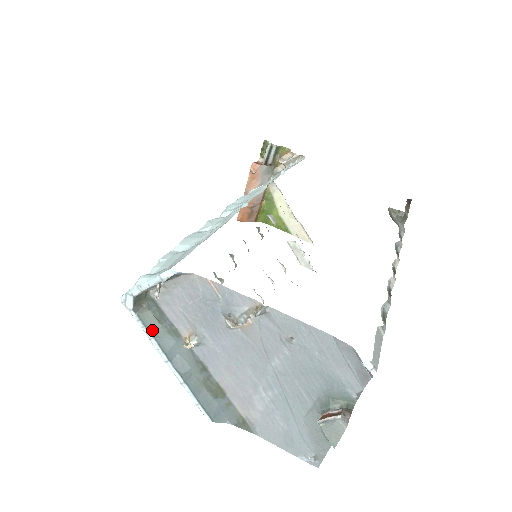
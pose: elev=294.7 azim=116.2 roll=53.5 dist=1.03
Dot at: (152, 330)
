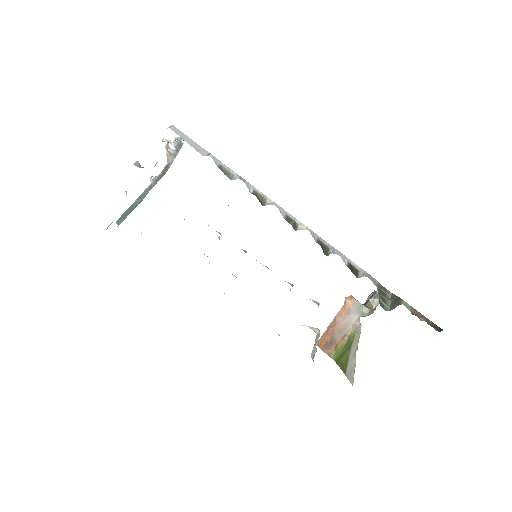
Dot at: occluded
